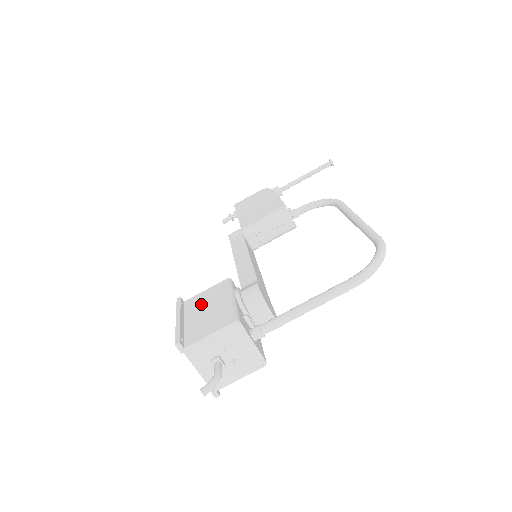
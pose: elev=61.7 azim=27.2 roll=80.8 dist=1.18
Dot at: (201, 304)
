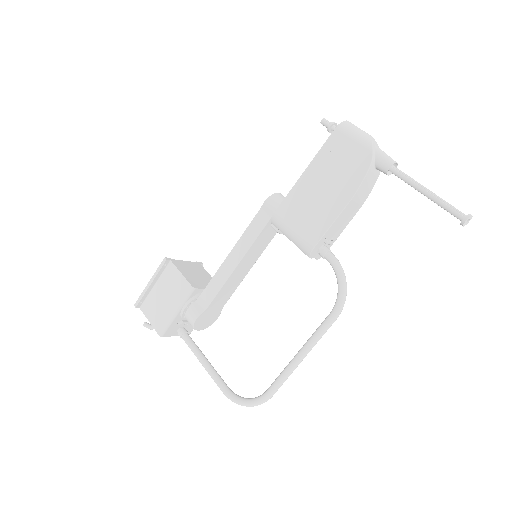
Dot at: (169, 285)
